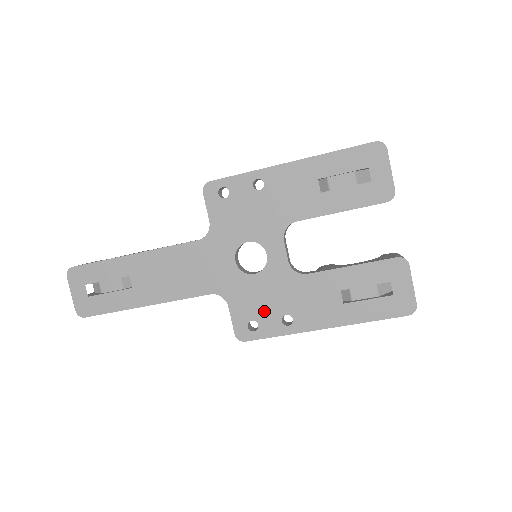
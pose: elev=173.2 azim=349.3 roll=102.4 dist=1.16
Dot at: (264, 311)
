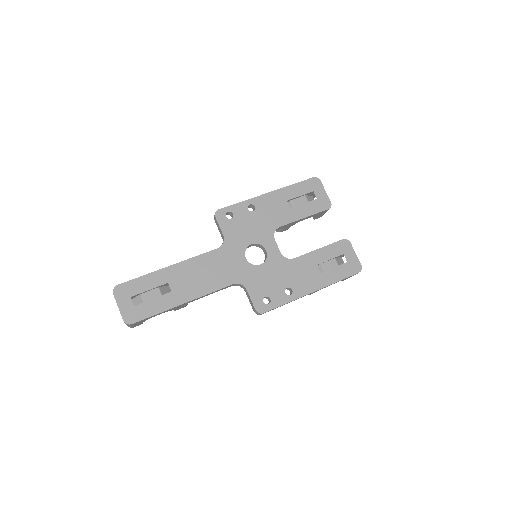
Dot at: (272, 288)
